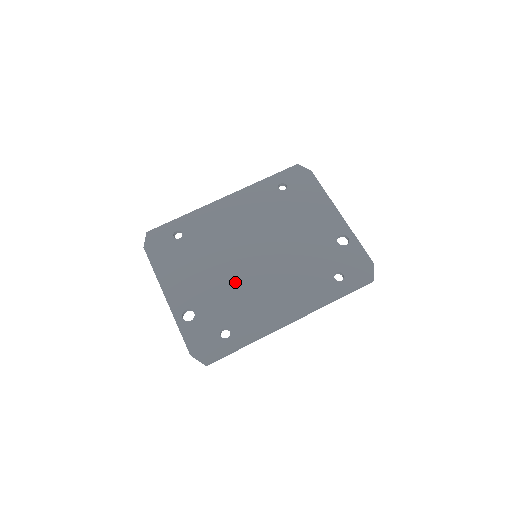
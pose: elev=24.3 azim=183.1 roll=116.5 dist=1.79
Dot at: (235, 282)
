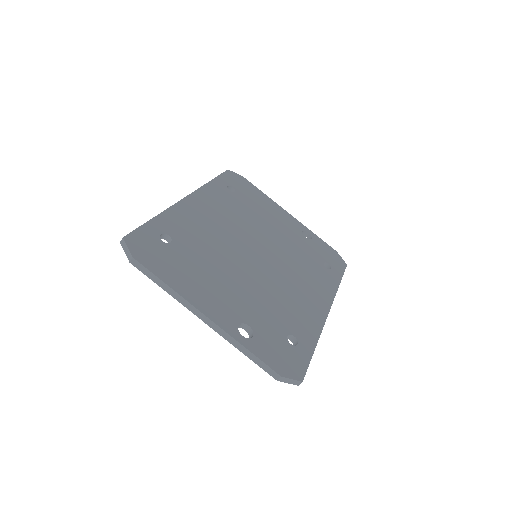
Dot at: (261, 284)
